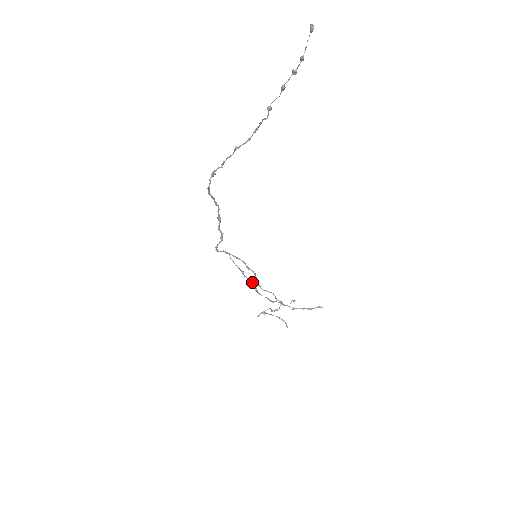
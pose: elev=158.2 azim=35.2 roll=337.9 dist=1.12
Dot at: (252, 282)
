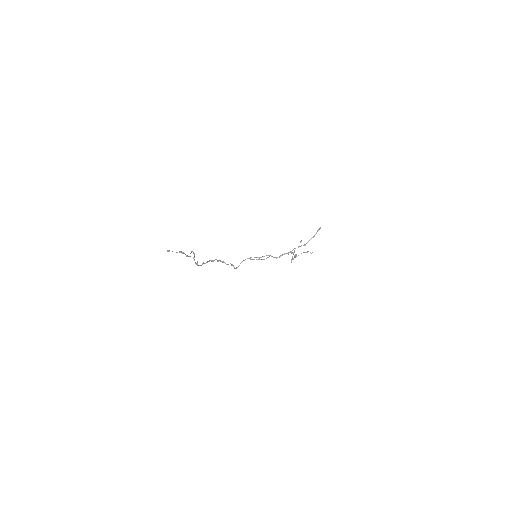
Dot at: occluded
